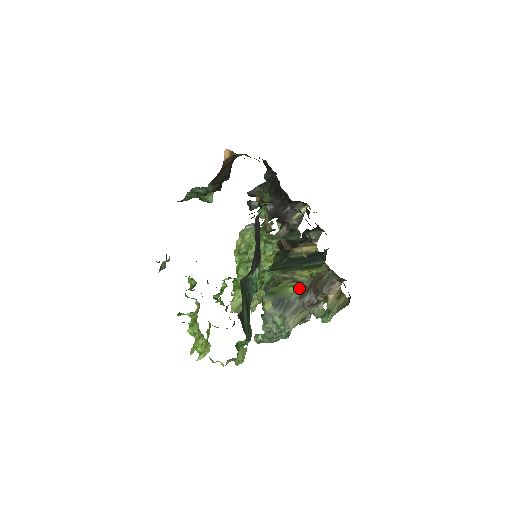
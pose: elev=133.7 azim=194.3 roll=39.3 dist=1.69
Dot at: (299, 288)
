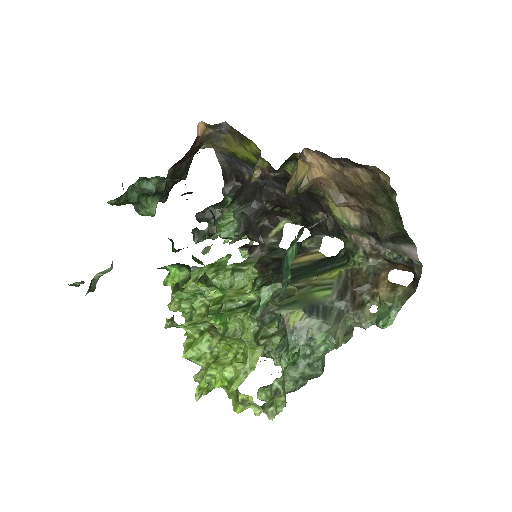
Dot at: (330, 290)
